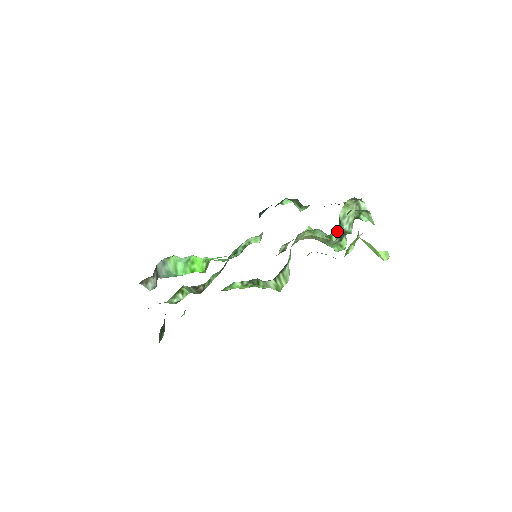
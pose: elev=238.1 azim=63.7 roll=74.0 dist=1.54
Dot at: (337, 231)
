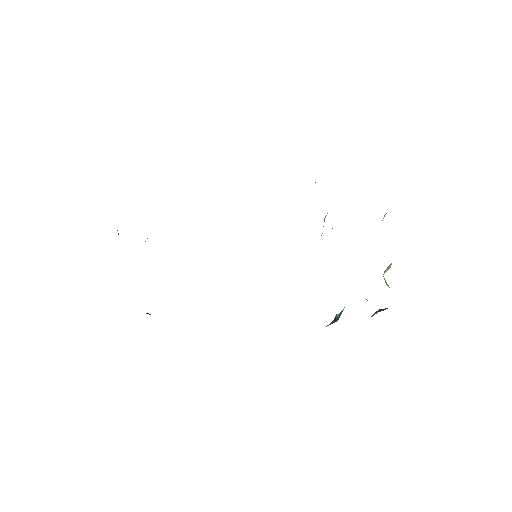
Dot at: occluded
